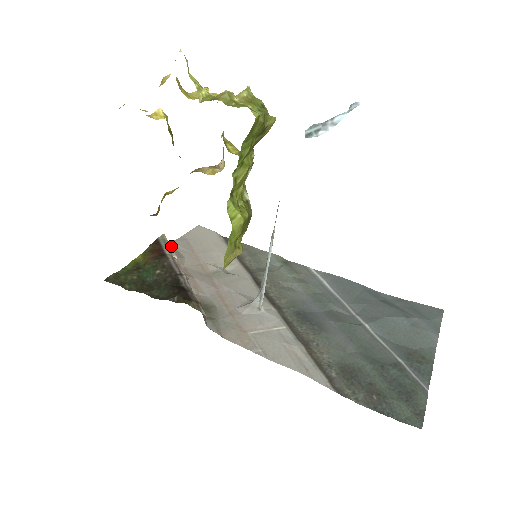
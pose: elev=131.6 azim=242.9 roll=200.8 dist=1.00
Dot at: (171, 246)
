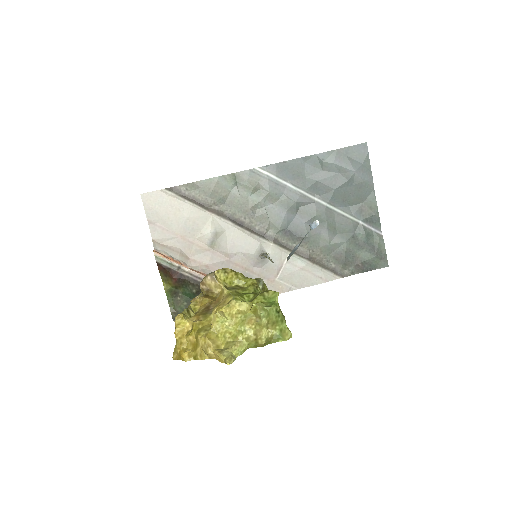
Dot at: (159, 246)
